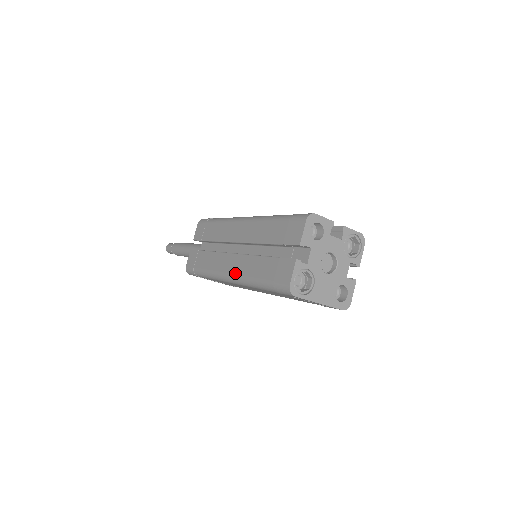
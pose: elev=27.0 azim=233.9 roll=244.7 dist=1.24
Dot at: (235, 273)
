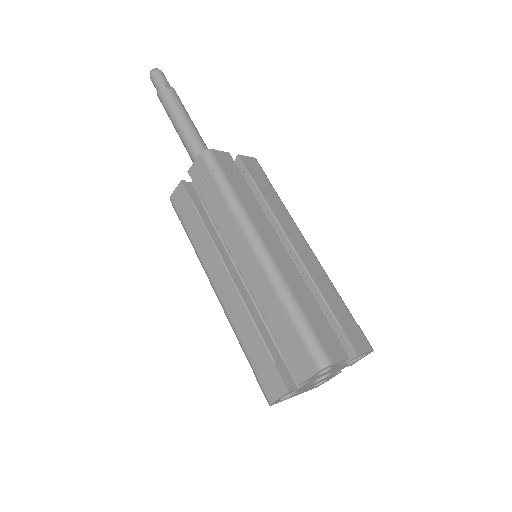
Dot at: (224, 302)
